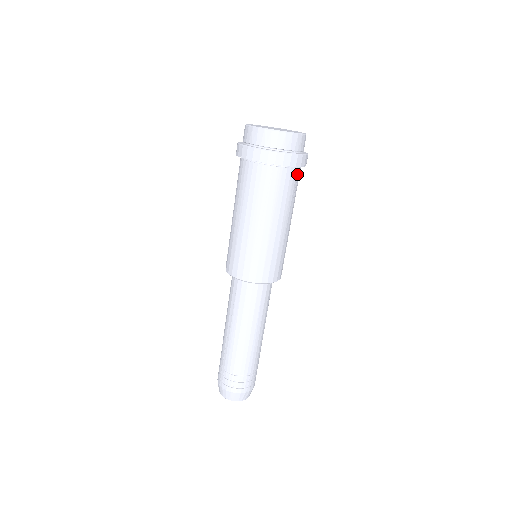
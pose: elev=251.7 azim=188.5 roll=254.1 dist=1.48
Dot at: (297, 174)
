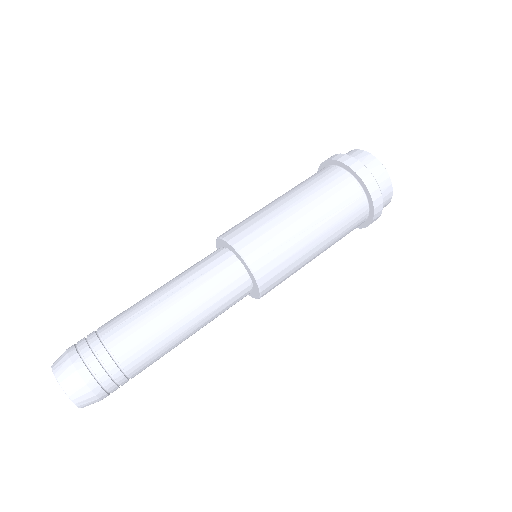
Dot at: (359, 225)
